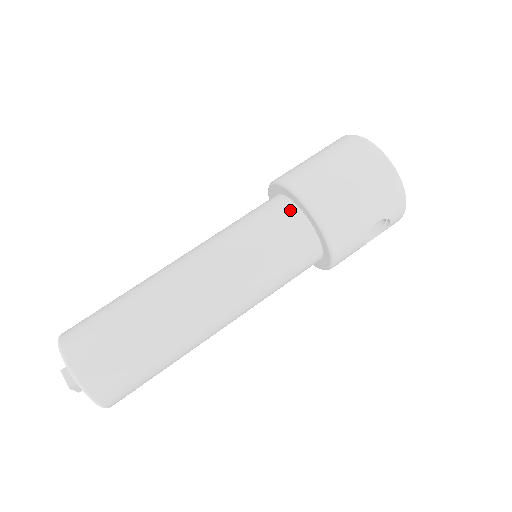
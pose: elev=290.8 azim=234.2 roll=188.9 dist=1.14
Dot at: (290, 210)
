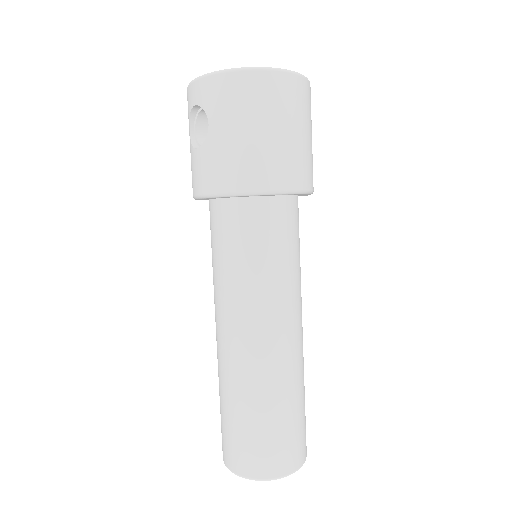
Dot at: (280, 206)
